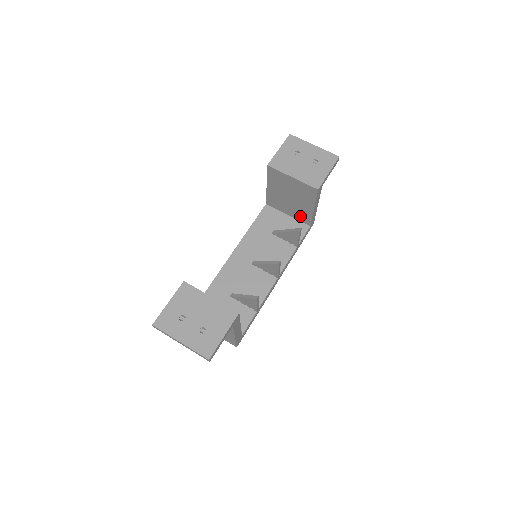
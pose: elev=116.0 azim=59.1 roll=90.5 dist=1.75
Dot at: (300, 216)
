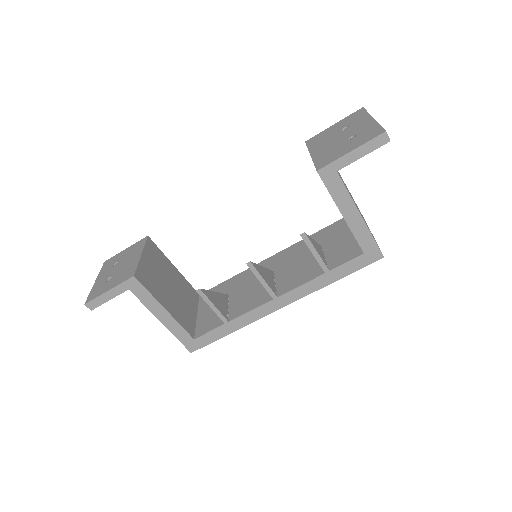
Dot at: occluded
